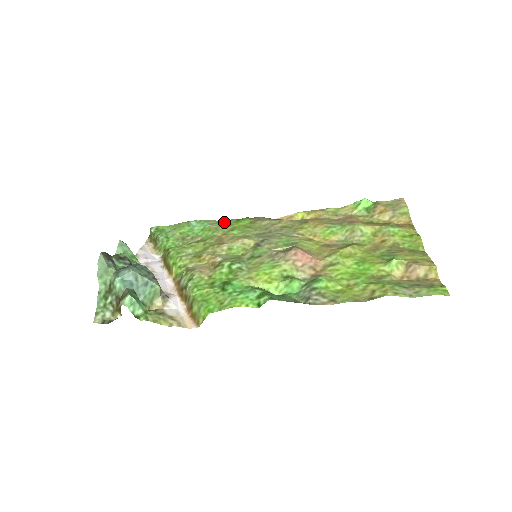
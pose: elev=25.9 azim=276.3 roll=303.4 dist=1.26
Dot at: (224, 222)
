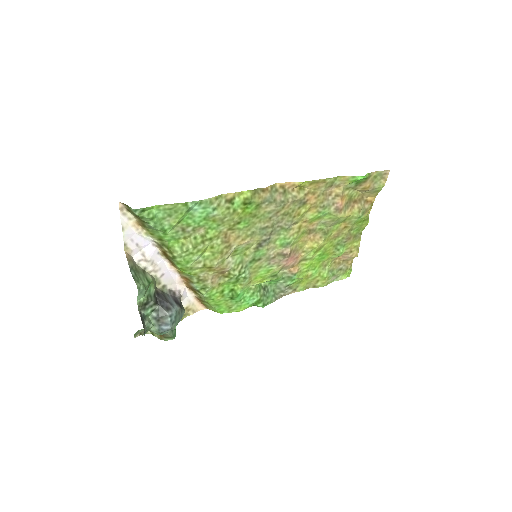
Dot at: (229, 206)
